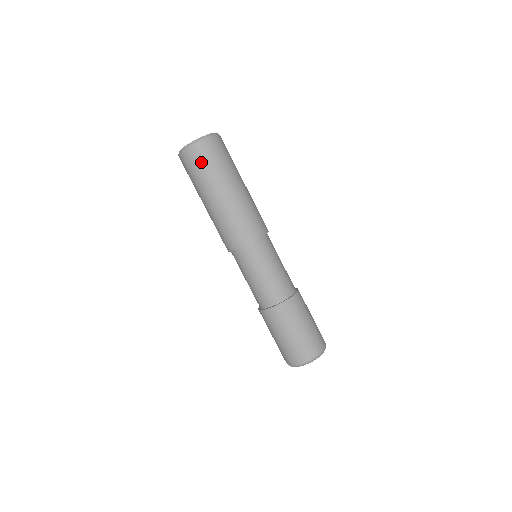
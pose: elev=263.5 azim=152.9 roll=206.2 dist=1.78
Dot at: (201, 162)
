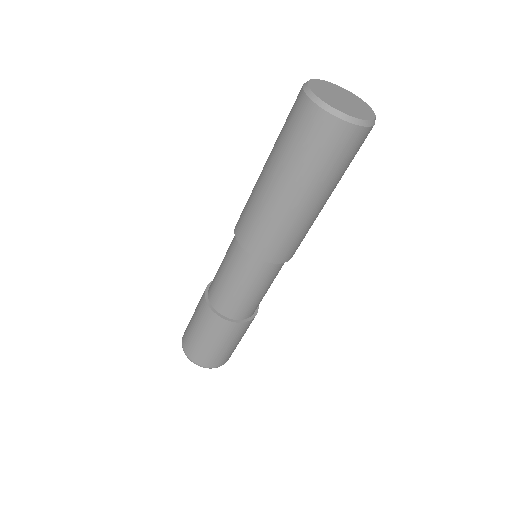
Dot at: (294, 126)
